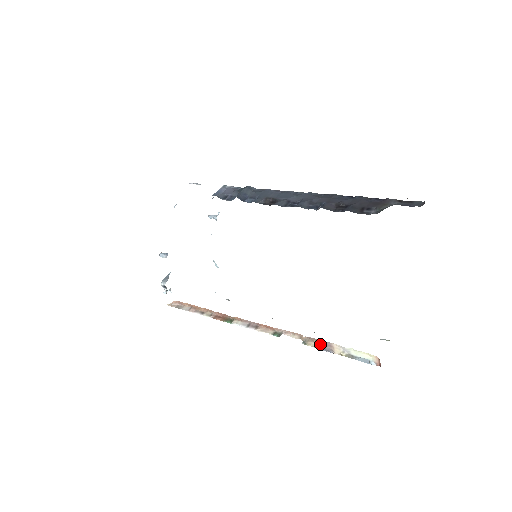
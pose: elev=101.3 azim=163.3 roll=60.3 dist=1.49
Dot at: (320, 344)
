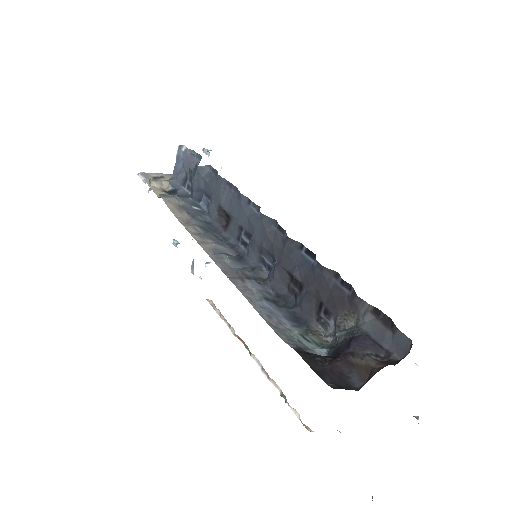
Dot at: occluded
